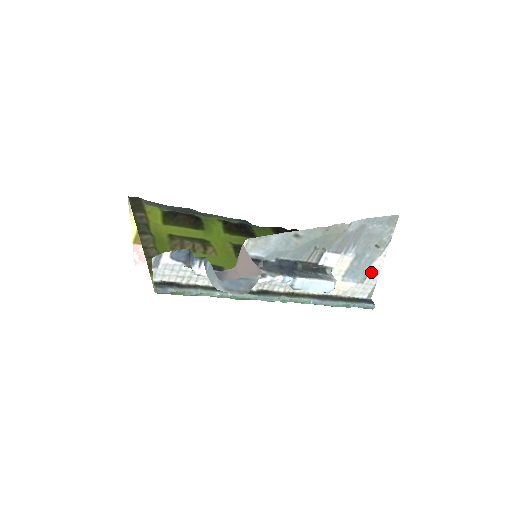
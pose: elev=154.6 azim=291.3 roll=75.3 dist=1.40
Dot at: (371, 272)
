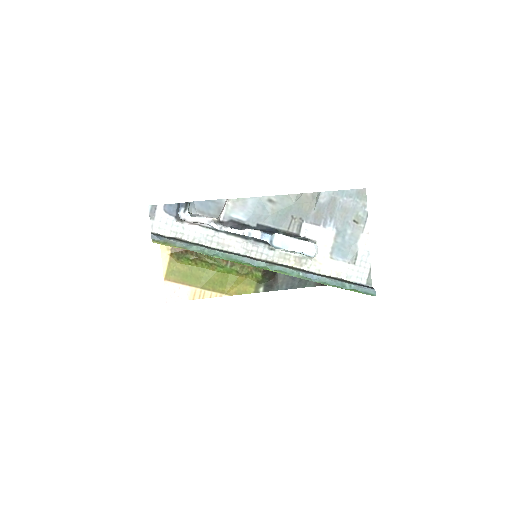
Dot at: (359, 252)
